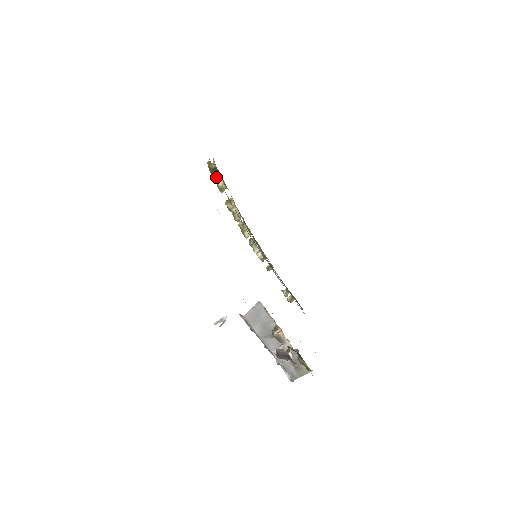
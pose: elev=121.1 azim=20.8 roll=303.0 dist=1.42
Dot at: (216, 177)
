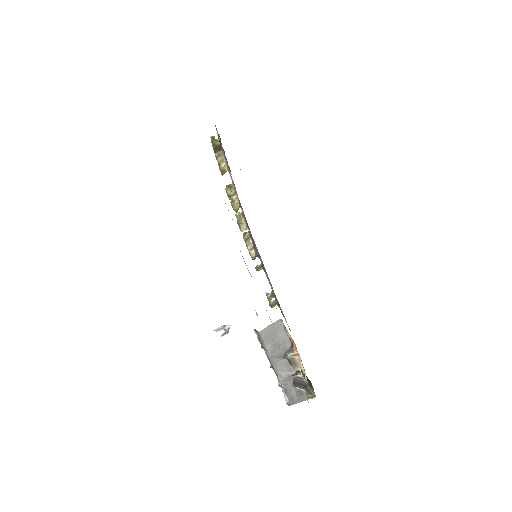
Dot at: (219, 156)
